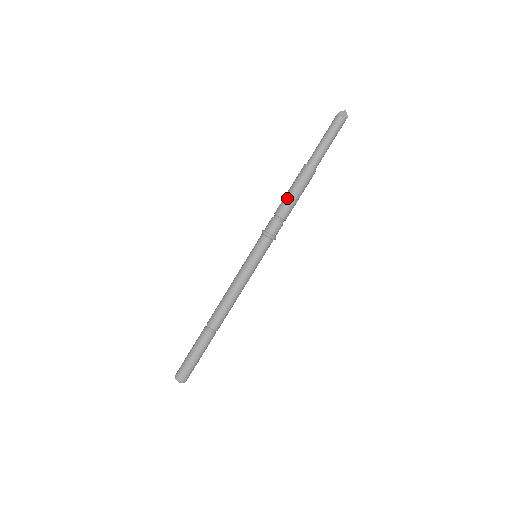
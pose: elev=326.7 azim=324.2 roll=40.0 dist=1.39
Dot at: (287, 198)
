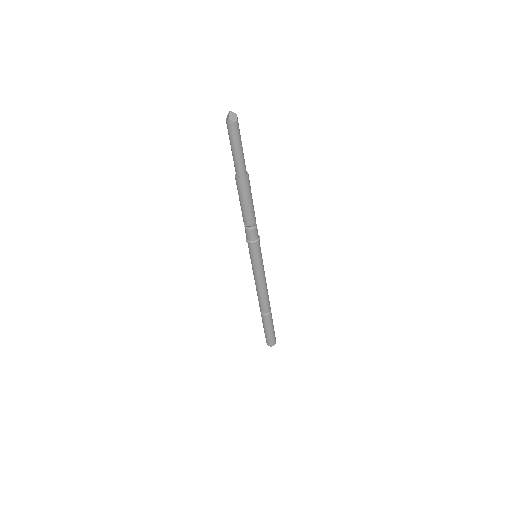
Dot at: (245, 211)
